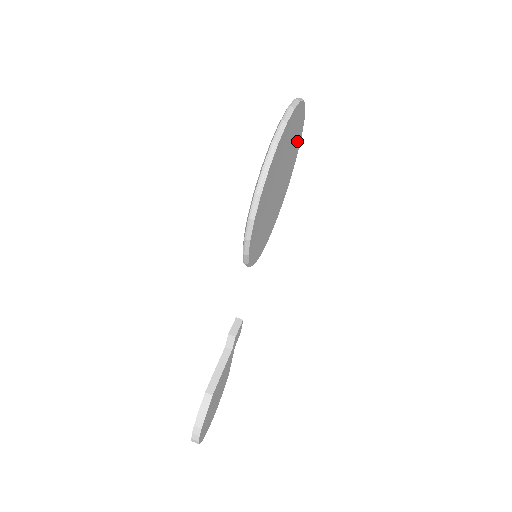
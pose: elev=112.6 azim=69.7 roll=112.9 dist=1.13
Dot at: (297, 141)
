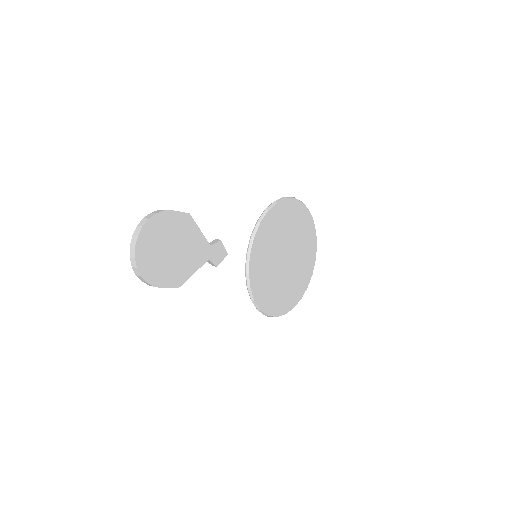
Dot at: (303, 279)
